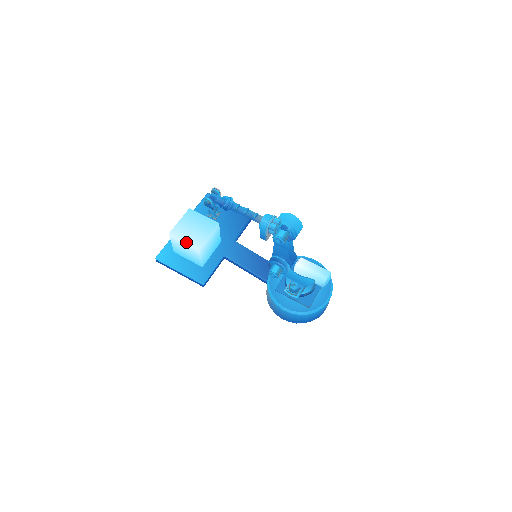
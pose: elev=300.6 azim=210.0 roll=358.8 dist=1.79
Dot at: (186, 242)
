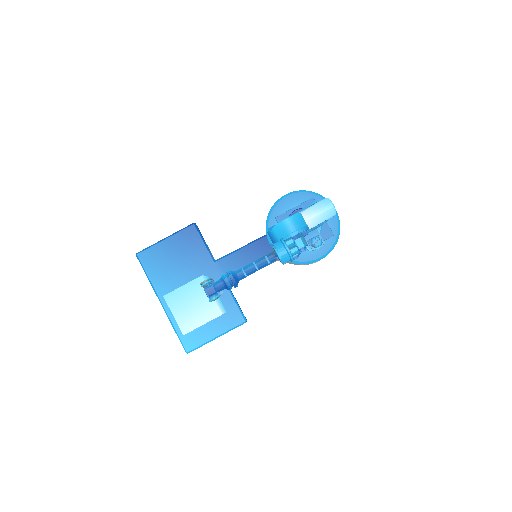
Dot at: (205, 323)
